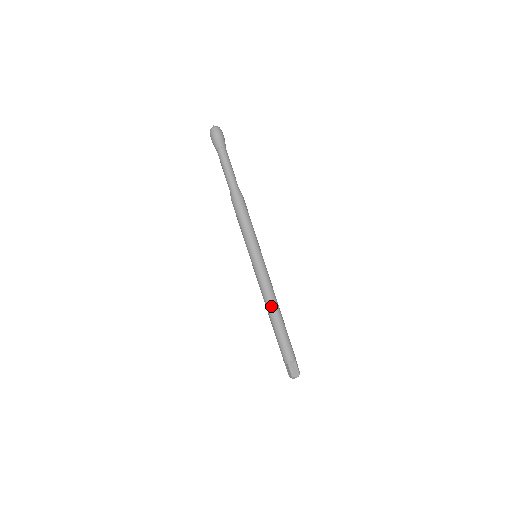
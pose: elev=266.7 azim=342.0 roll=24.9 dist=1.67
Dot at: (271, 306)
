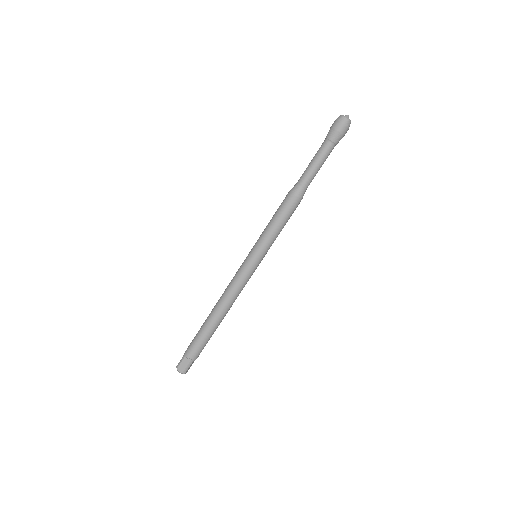
Dot at: (228, 308)
